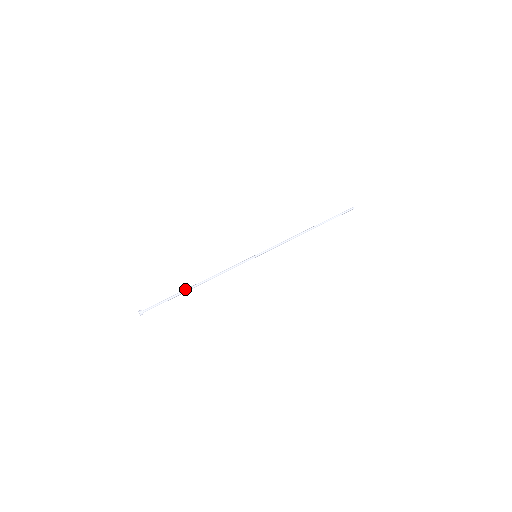
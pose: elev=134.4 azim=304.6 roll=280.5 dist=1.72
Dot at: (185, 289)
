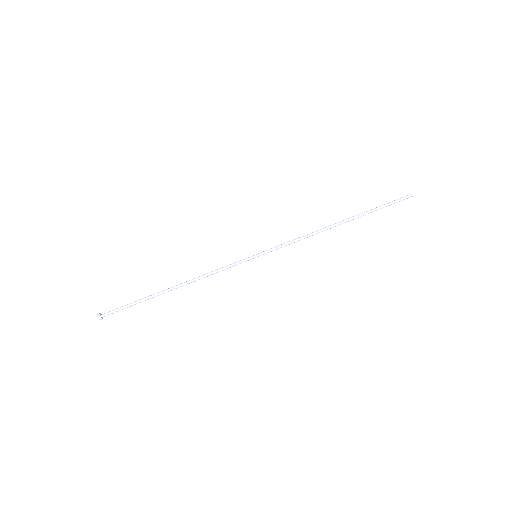
Dot at: occluded
